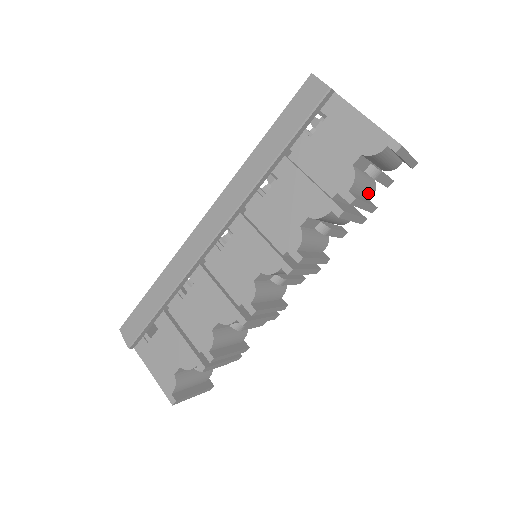
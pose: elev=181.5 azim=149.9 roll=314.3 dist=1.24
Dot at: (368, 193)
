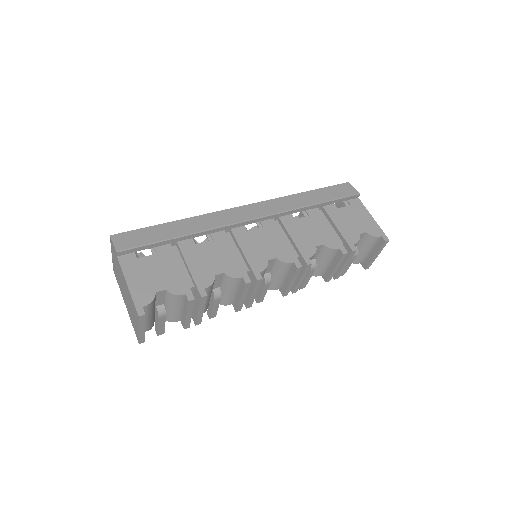
Dot at: occluded
